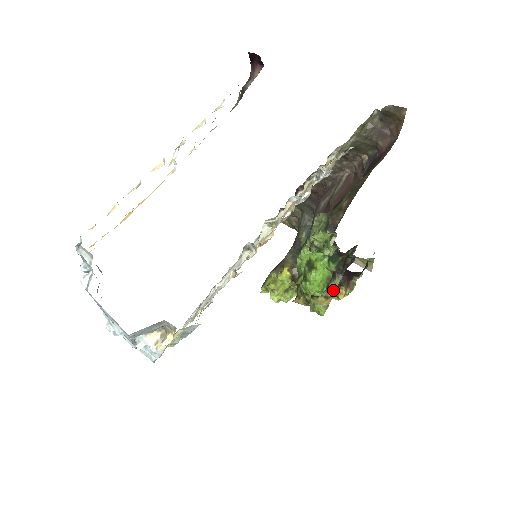
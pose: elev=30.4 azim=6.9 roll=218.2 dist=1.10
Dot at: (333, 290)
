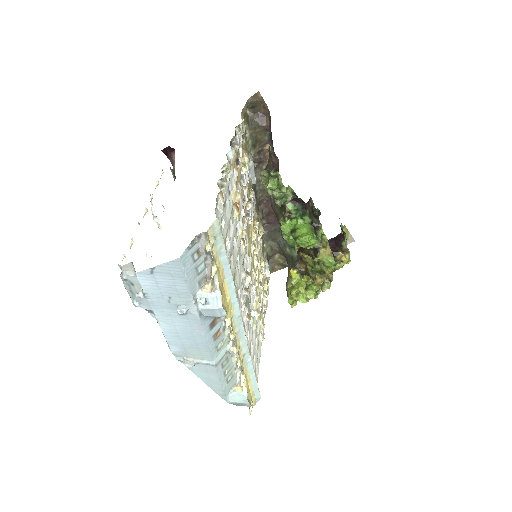
Dot at: (325, 240)
